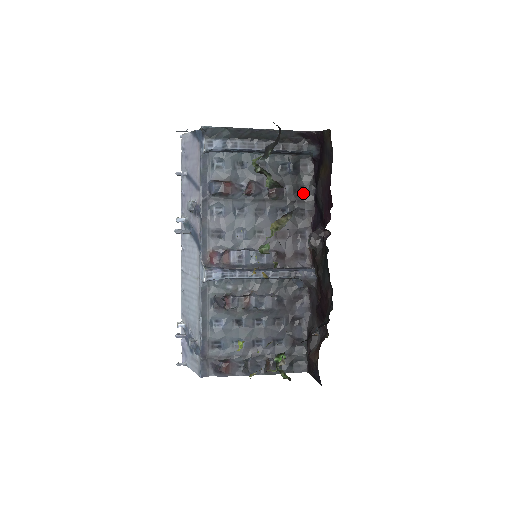
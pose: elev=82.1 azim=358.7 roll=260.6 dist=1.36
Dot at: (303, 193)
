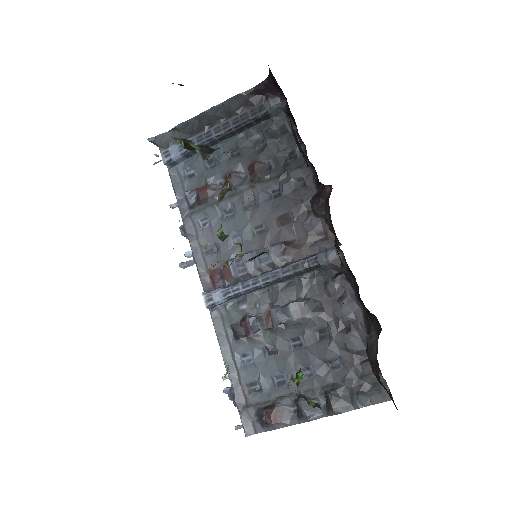
Dot at: (293, 159)
